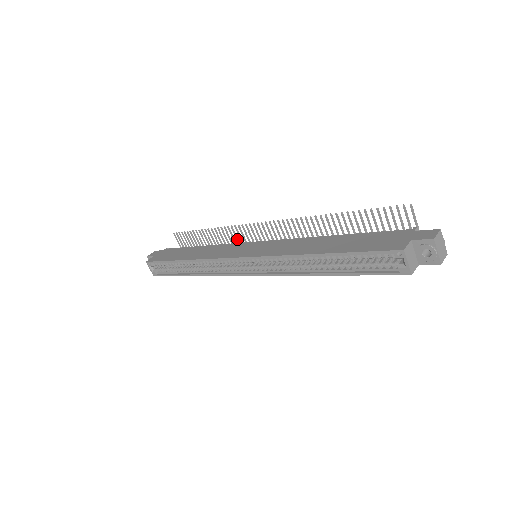
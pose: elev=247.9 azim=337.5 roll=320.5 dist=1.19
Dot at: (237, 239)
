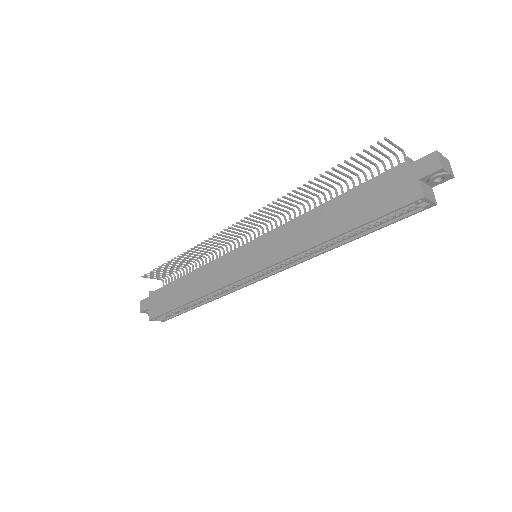
Dot at: (214, 246)
